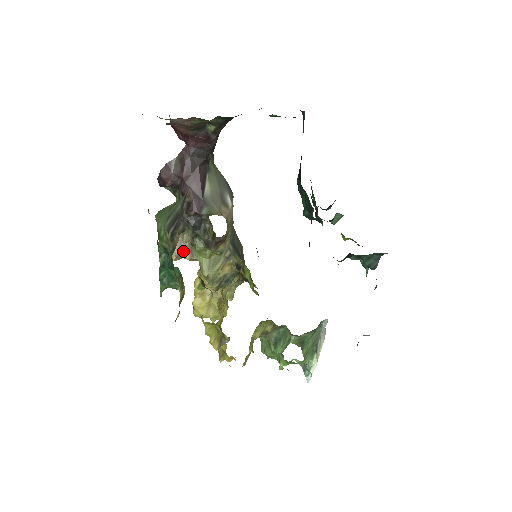
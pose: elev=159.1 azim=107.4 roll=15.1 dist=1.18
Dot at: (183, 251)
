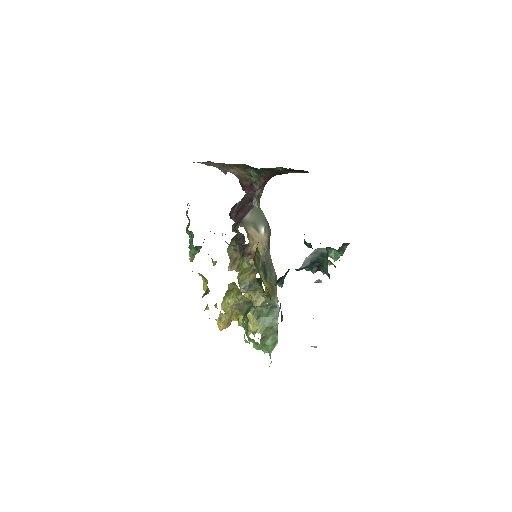
Dot at: (235, 264)
